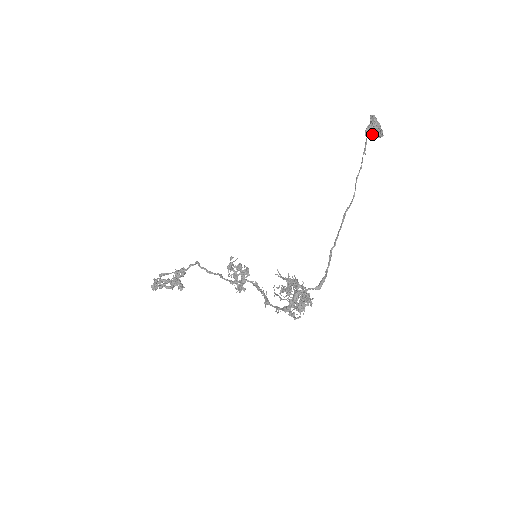
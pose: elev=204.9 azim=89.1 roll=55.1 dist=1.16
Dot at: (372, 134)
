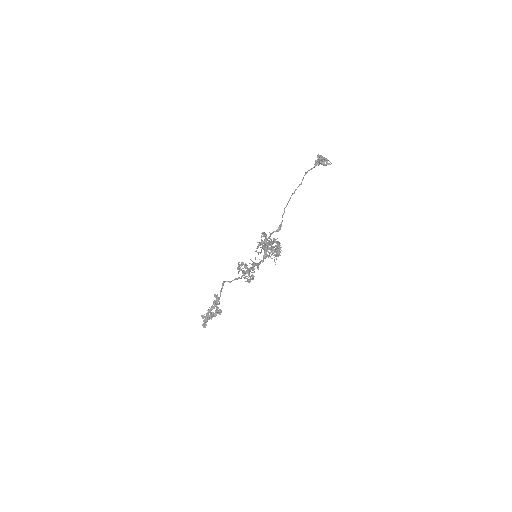
Dot at: (320, 163)
